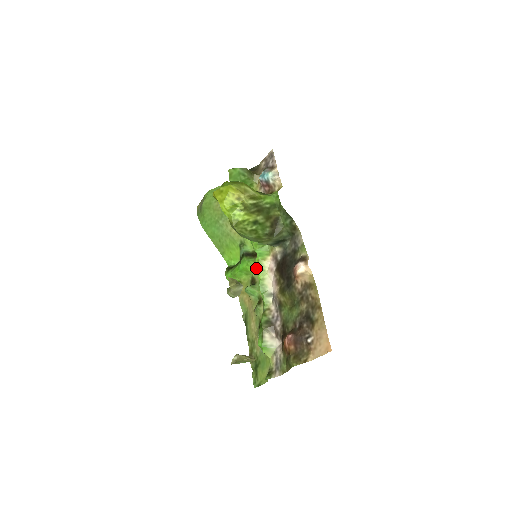
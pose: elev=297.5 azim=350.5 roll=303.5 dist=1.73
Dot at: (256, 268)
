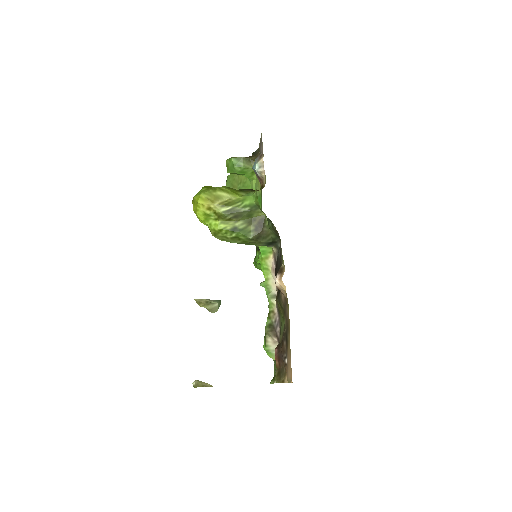
Dot at: occluded
